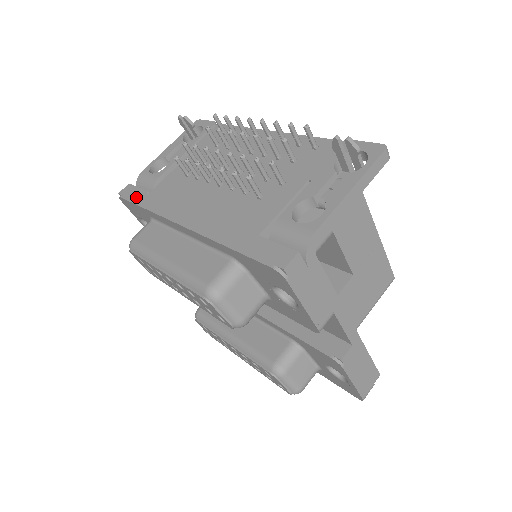
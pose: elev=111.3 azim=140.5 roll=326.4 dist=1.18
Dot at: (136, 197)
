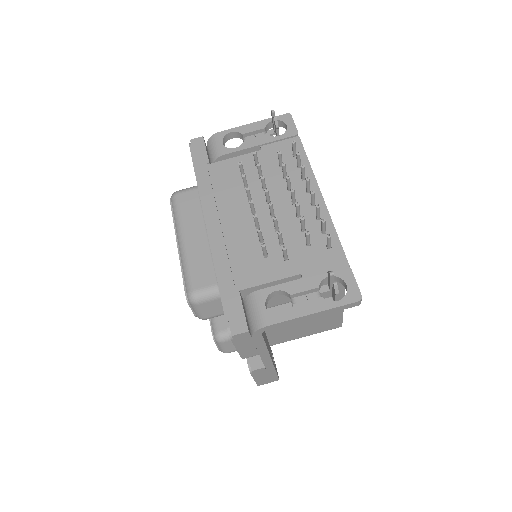
Dot at: (198, 160)
